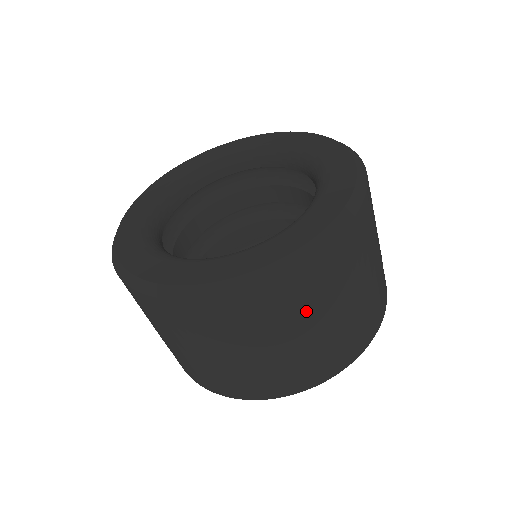
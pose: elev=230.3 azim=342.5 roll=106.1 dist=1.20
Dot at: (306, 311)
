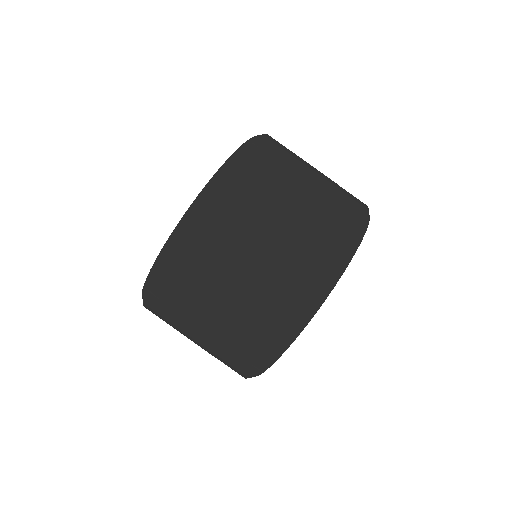
Dot at: (281, 177)
